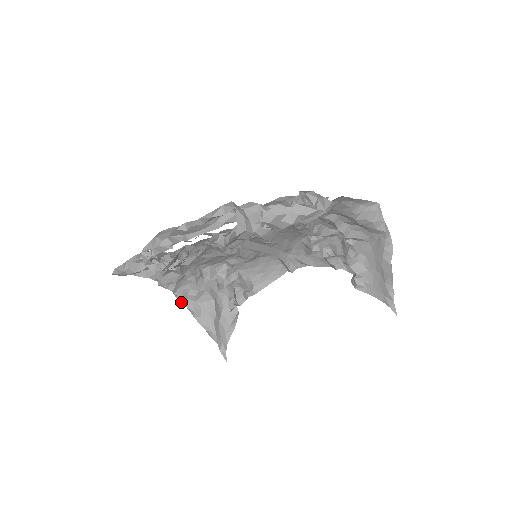
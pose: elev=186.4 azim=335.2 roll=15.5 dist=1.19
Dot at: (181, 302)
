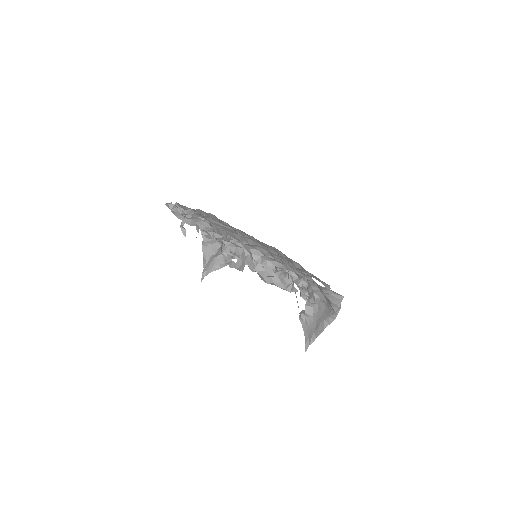
Dot at: occluded
